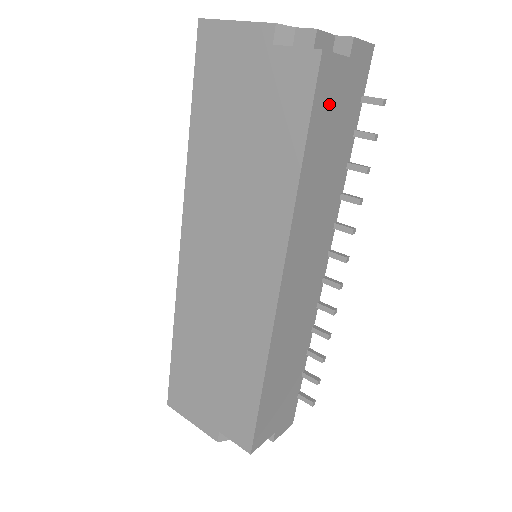
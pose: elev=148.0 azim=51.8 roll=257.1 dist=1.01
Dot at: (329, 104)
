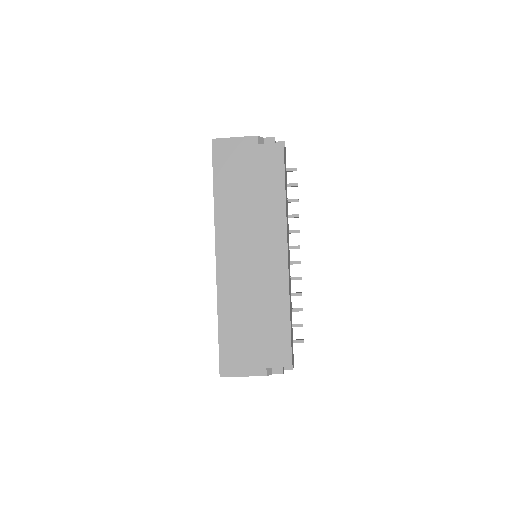
Dot at: occluded
